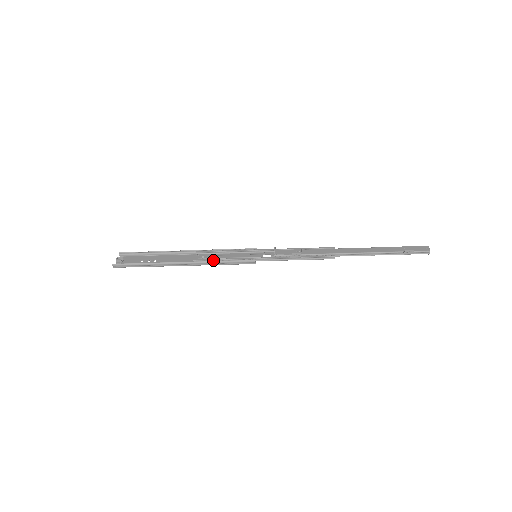
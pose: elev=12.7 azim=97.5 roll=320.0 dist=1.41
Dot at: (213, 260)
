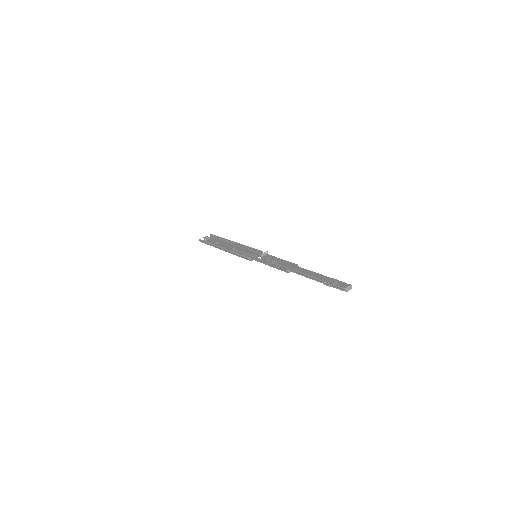
Dot at: (234, 251)
